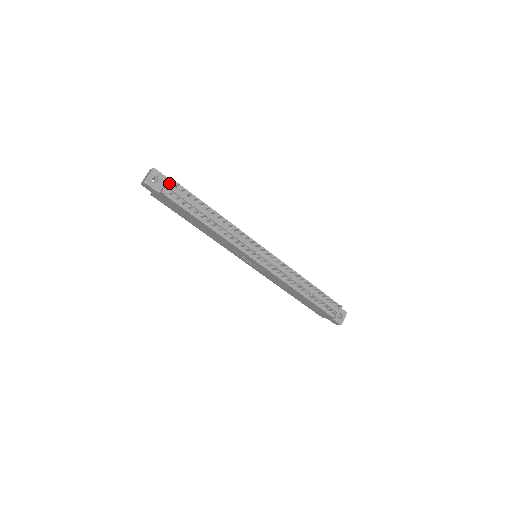
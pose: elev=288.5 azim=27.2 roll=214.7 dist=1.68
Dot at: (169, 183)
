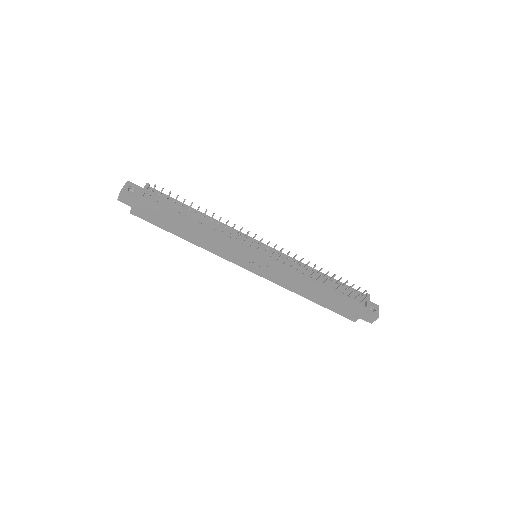
Dot at: (145, 187)
